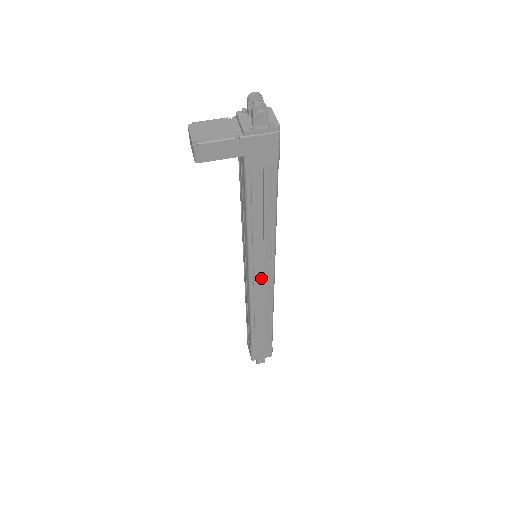
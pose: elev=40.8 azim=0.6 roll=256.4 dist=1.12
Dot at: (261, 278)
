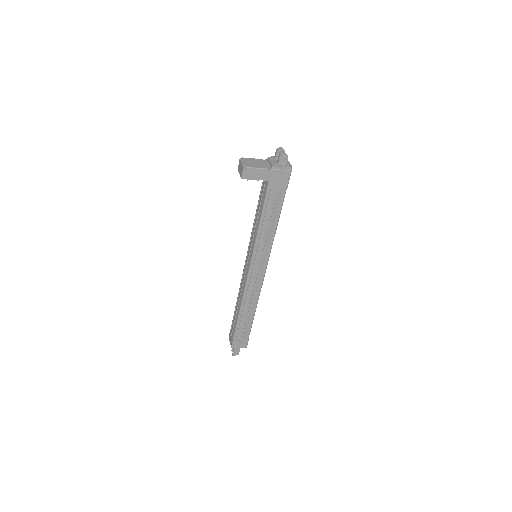
Dot at: (256, 272)
